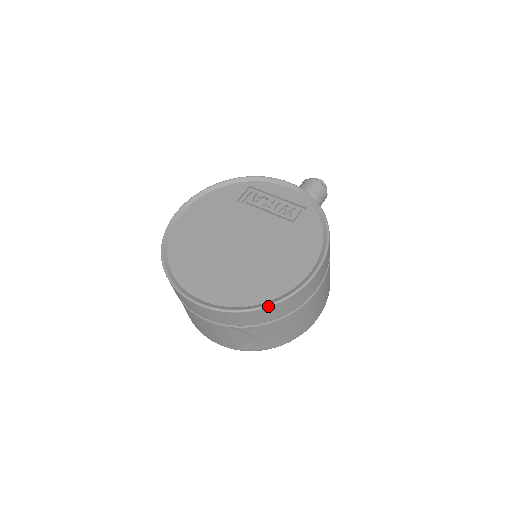
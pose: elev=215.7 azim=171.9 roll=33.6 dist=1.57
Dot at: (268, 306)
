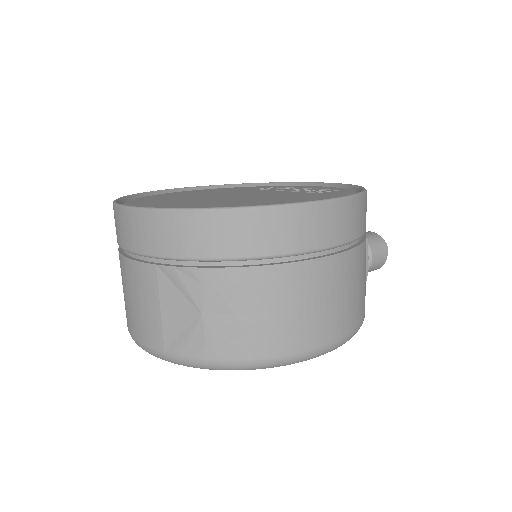
Dot at: (225, 208)
